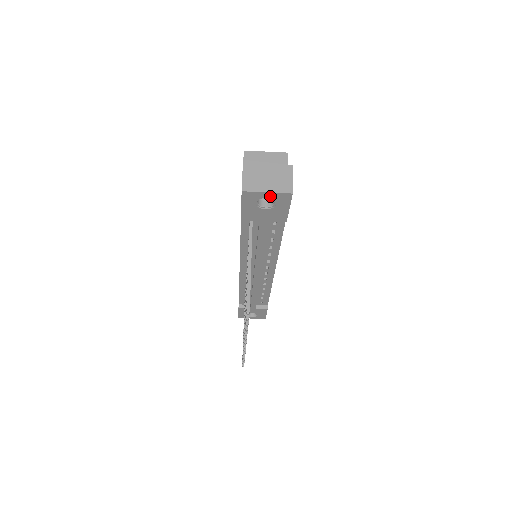
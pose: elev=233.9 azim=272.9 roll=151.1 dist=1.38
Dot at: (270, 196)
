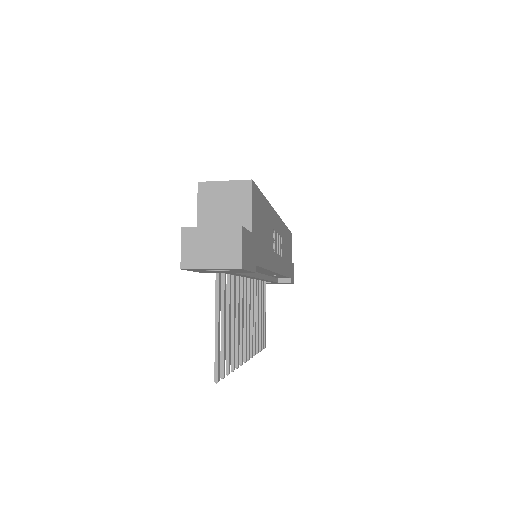
Dot at: (217, 269)
